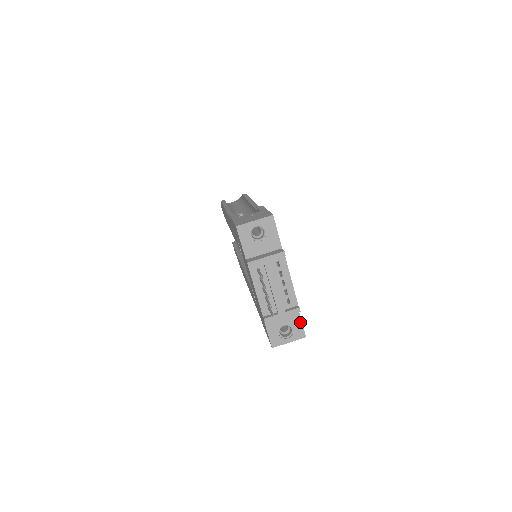
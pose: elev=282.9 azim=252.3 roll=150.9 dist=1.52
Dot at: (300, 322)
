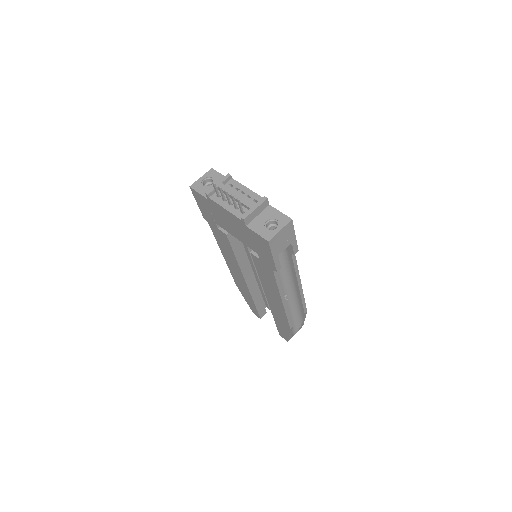
Dot at: (279, 212)
